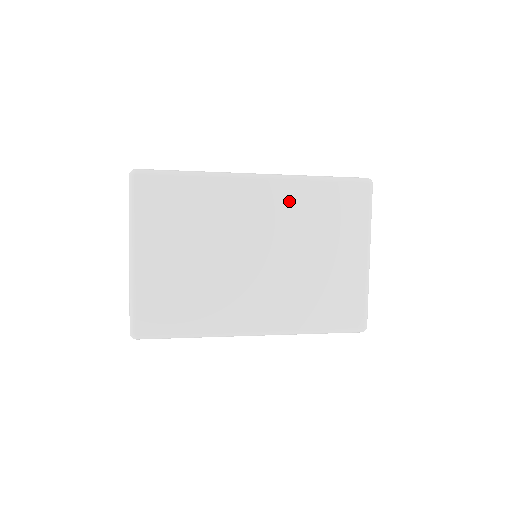
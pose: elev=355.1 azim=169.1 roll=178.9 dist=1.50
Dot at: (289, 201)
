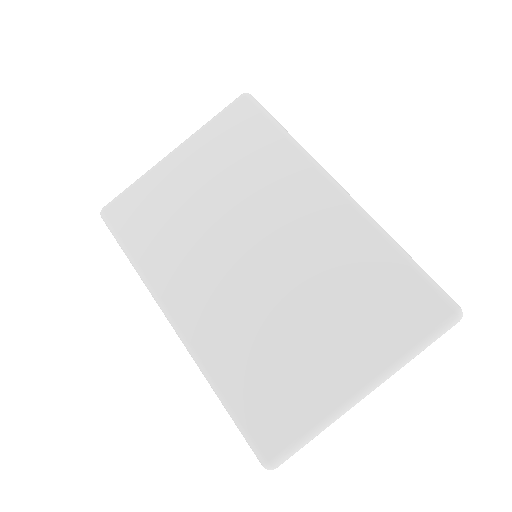
Dot at: (342, 237)
